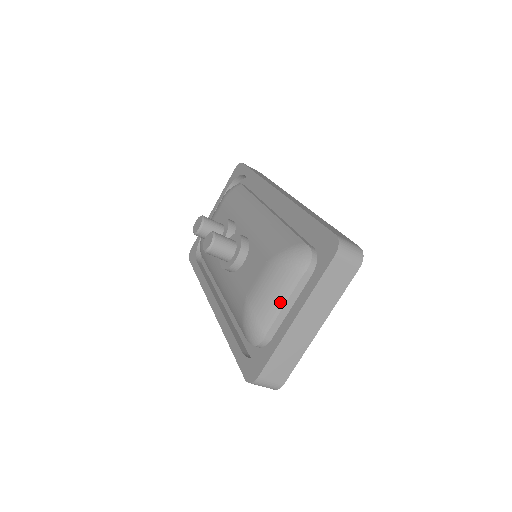
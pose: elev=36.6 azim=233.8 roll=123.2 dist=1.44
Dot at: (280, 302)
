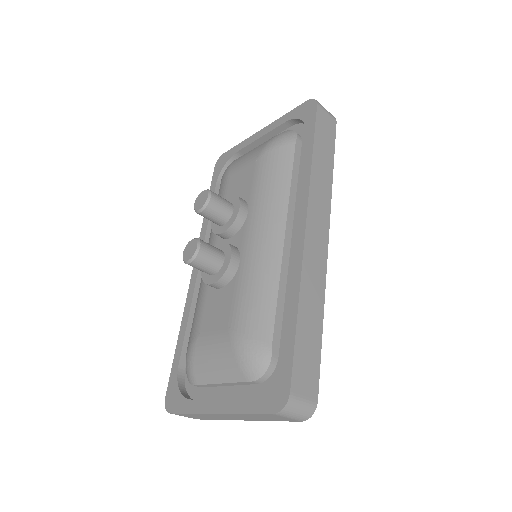
Dot at: (217, 378)
